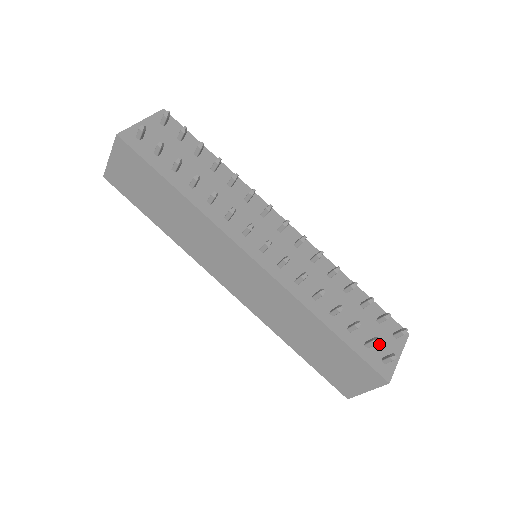
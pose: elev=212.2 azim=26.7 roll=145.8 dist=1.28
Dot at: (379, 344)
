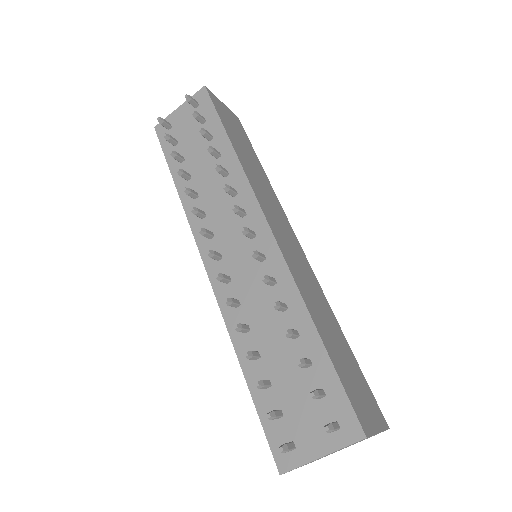
Dot at: (299, 423)
